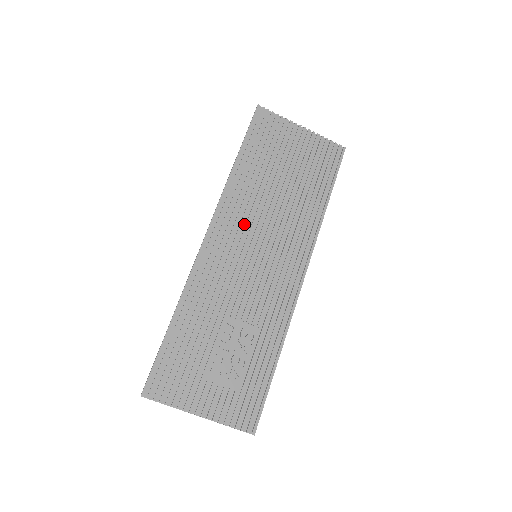
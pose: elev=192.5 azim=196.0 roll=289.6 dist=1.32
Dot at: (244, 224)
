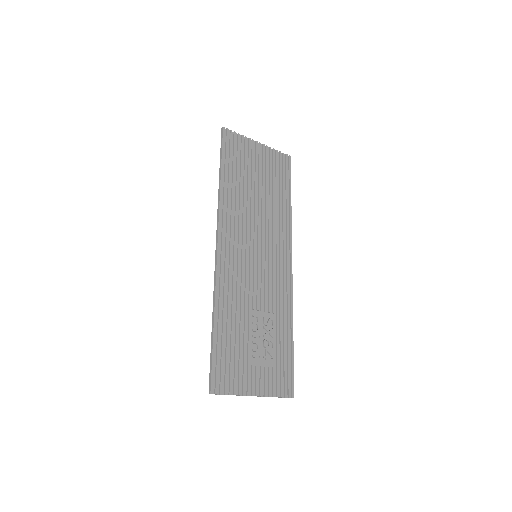
Dot at: (241, 231)
